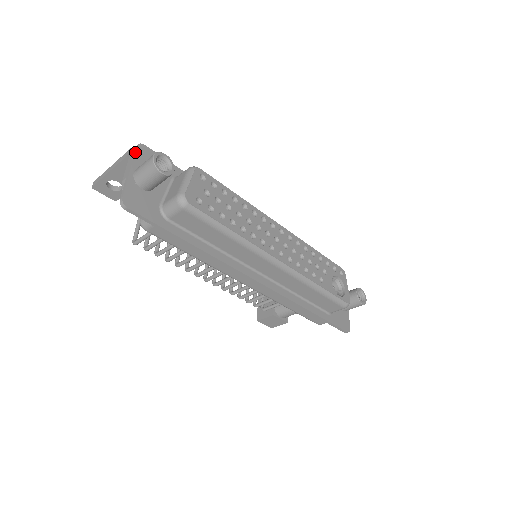
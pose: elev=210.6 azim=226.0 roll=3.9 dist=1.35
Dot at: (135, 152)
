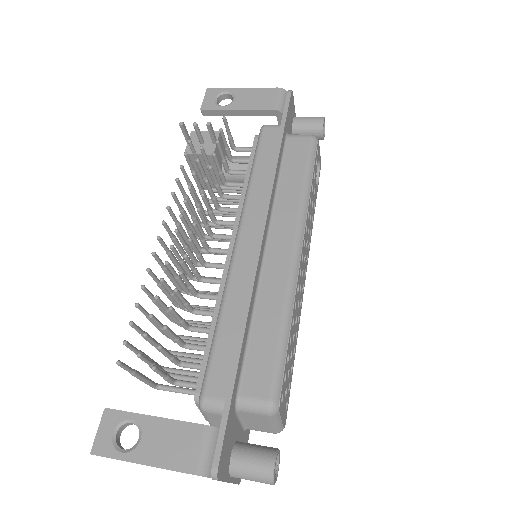
Dot at: occluded
